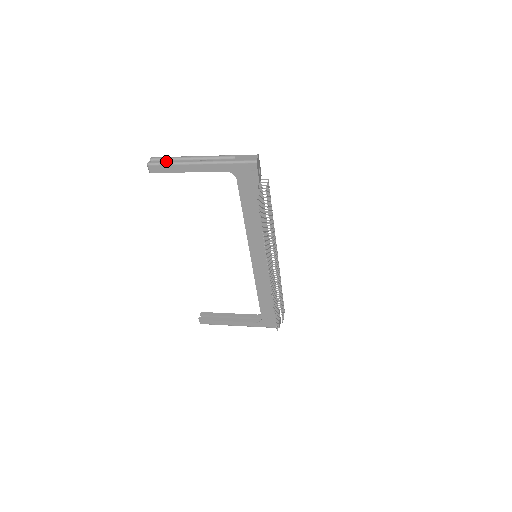
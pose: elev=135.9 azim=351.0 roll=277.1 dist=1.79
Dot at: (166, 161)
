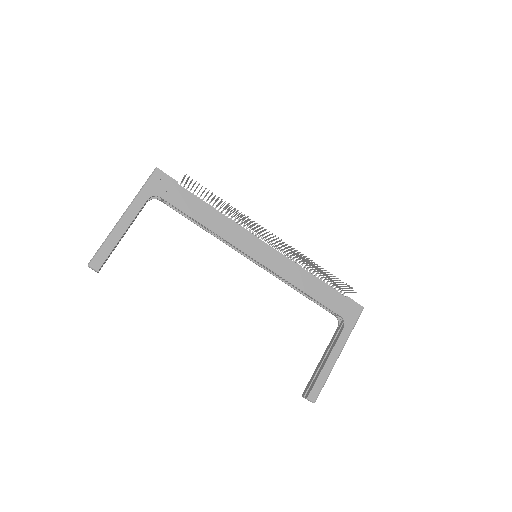
Dot at: (100, 247)
